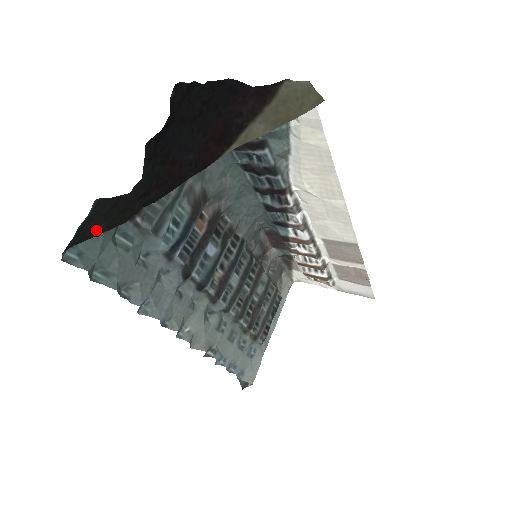
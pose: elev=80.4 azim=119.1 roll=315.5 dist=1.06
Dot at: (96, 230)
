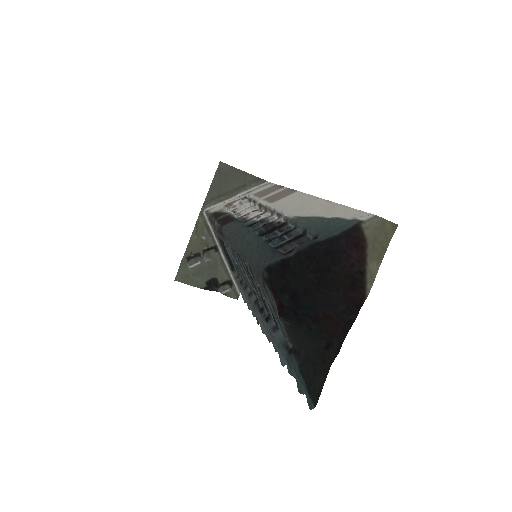
Dot at: (321, 384)
